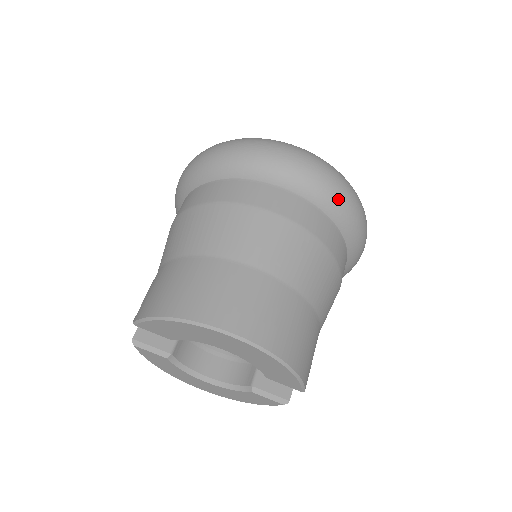
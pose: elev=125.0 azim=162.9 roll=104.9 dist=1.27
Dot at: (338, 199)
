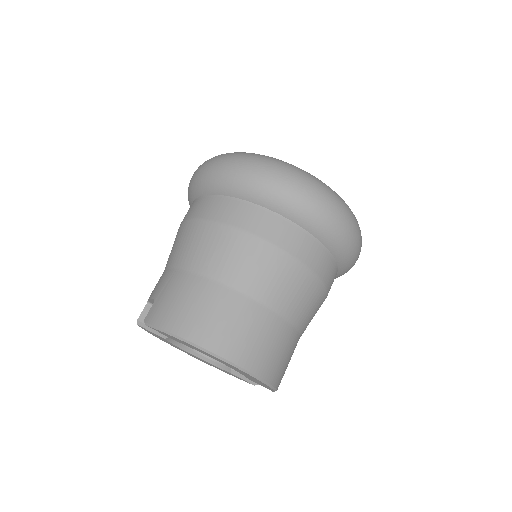
Dot at: (343, 241)
